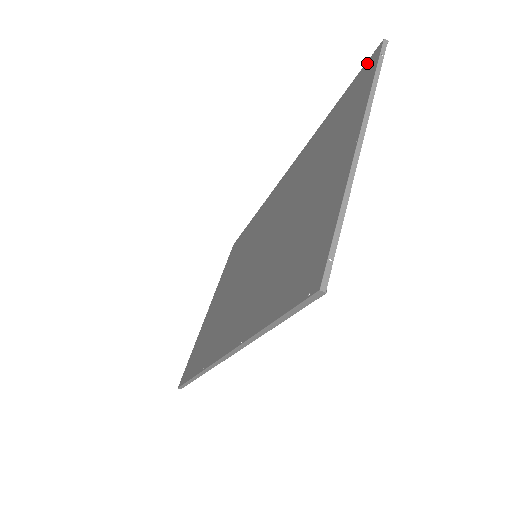
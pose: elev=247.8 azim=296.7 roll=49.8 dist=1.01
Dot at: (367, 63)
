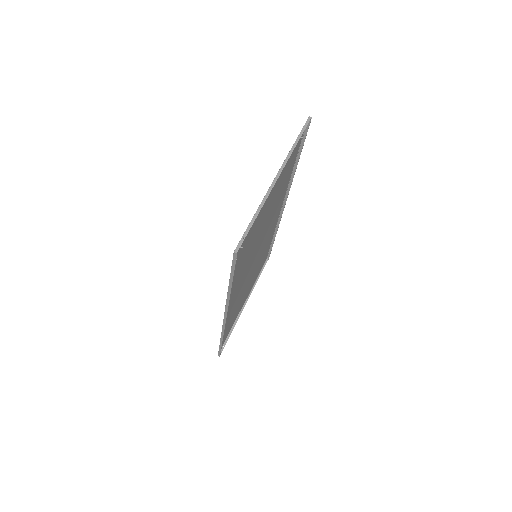
Dot at: (304, 131)
